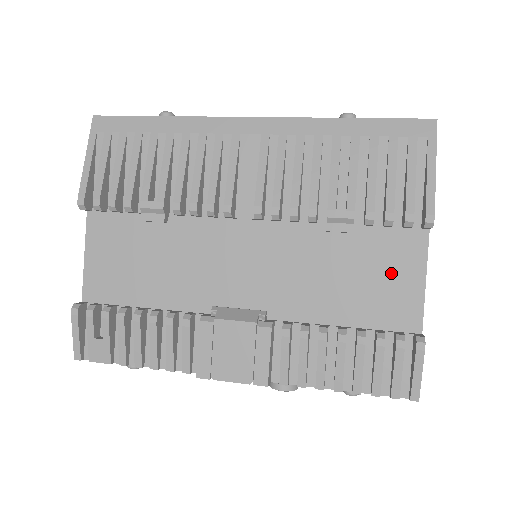
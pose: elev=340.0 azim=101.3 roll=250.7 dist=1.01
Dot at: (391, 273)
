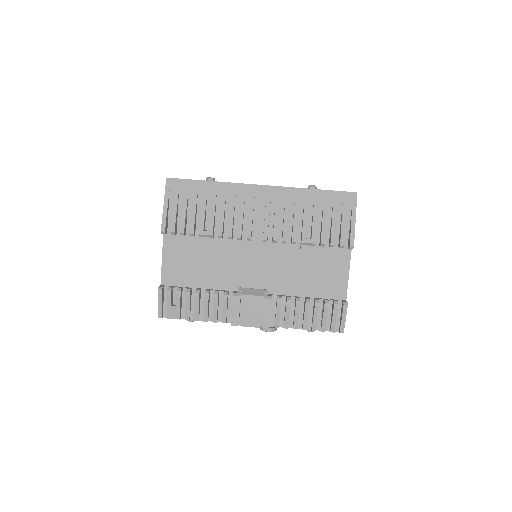
Dot at: (332, 270)
